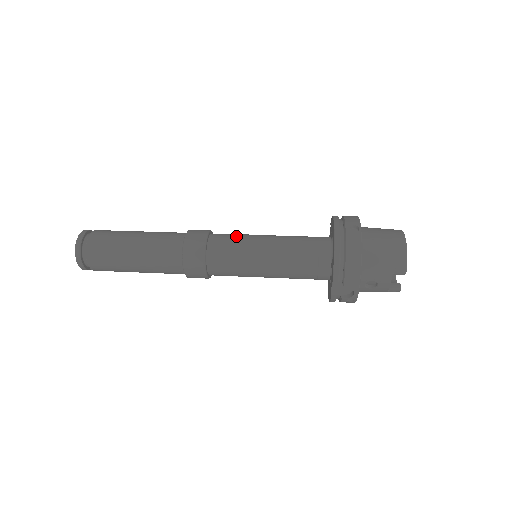
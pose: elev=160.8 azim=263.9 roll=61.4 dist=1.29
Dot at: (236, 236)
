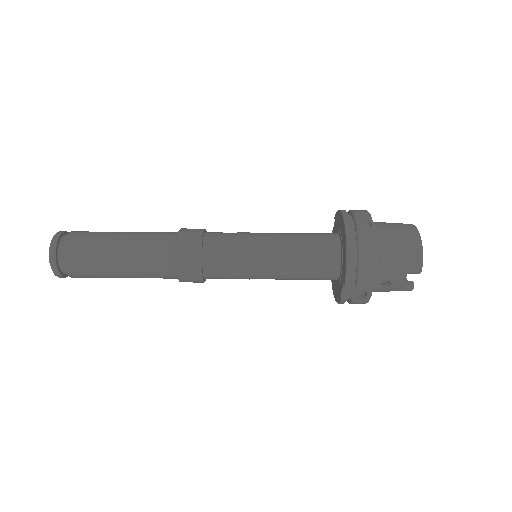
Dot at: (234, 235)
